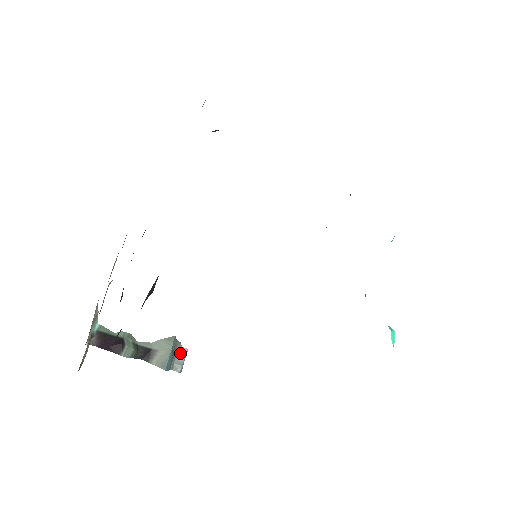
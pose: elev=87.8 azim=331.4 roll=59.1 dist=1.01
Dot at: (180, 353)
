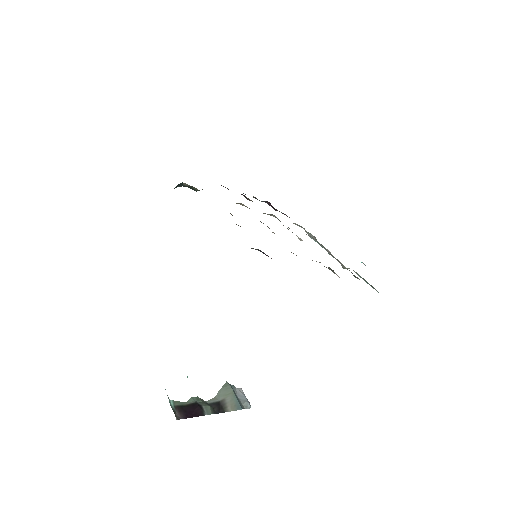
Dot at: (239, 394)
